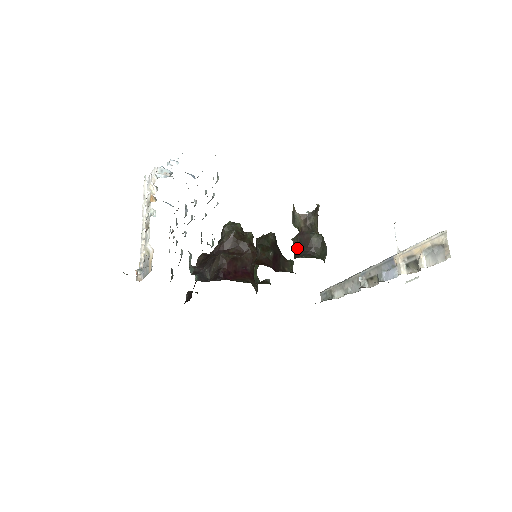
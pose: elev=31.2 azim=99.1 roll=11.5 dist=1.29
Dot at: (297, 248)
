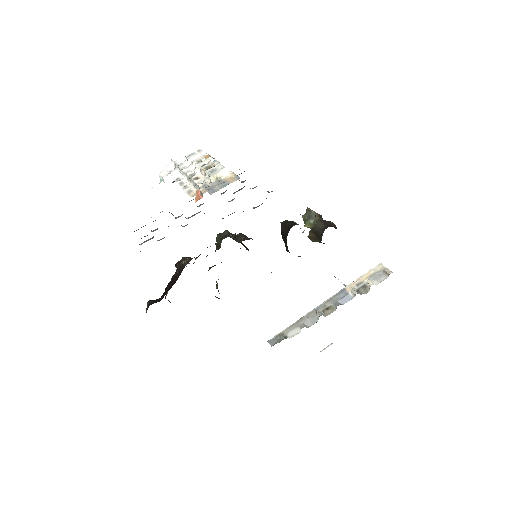
Dot at: (323, 226)
